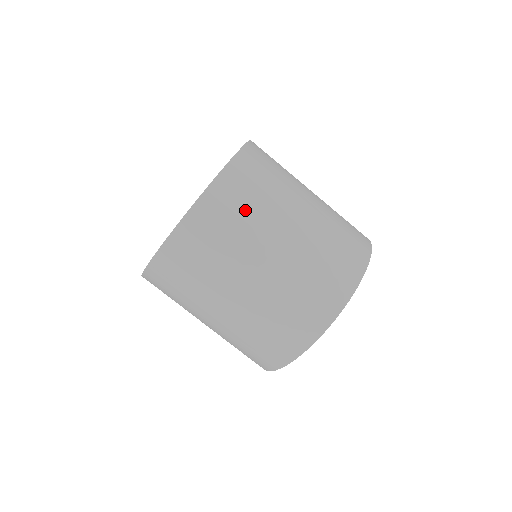
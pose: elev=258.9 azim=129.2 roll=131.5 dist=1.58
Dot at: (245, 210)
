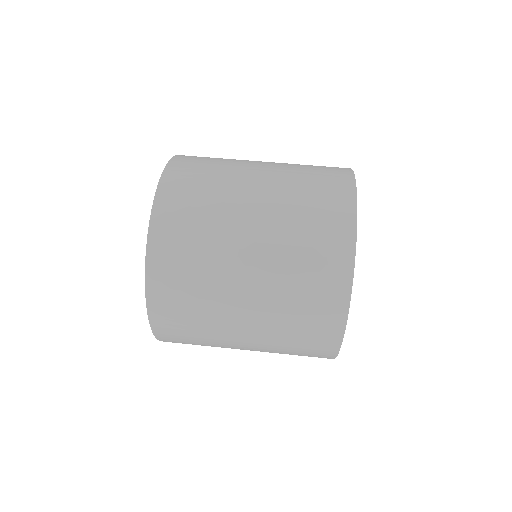
Dot at: occluded
